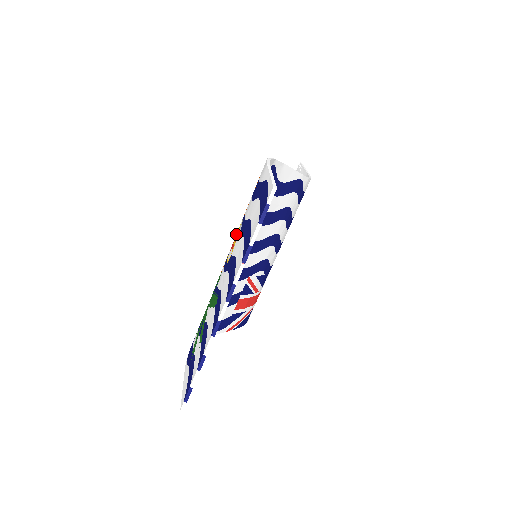
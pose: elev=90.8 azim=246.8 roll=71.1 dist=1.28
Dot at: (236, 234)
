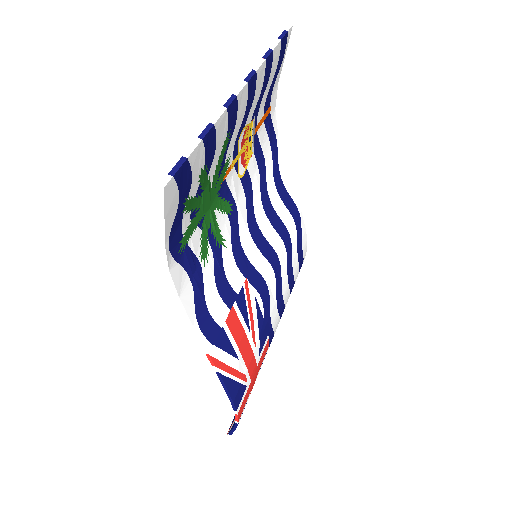
Dot at: occluded
